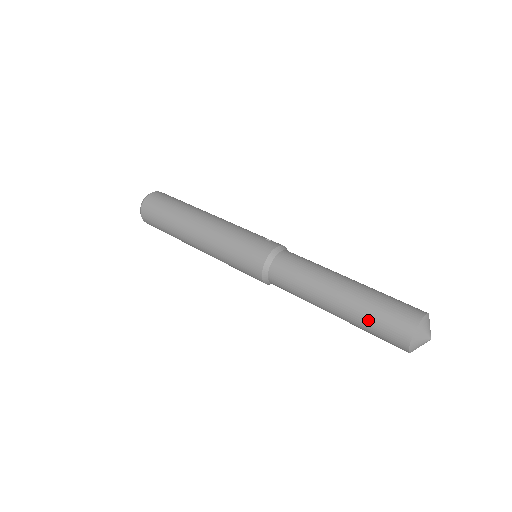
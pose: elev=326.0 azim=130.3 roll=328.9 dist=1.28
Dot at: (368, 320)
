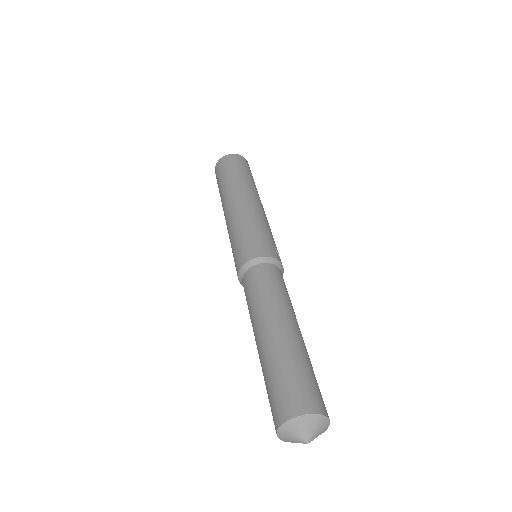
Dot at: (274, 372)
